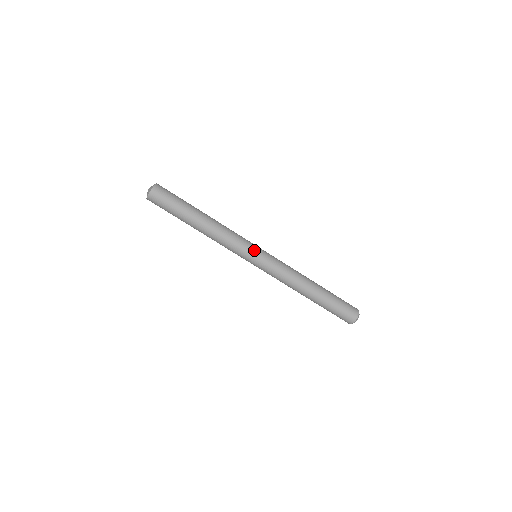
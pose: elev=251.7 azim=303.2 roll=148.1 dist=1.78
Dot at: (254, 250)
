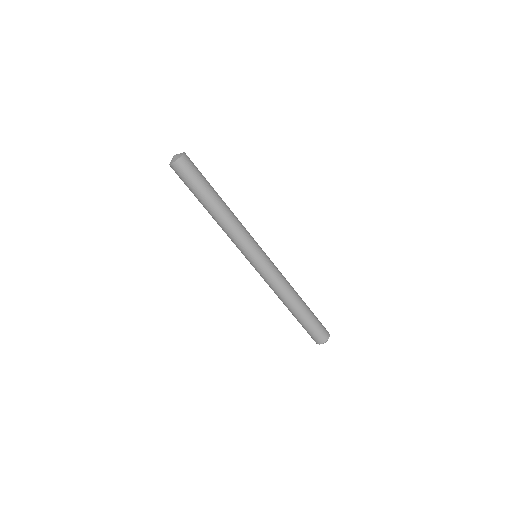
Dot at: (259, 248)
